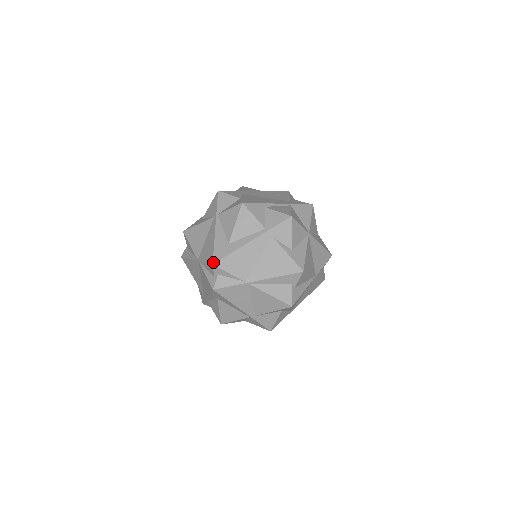
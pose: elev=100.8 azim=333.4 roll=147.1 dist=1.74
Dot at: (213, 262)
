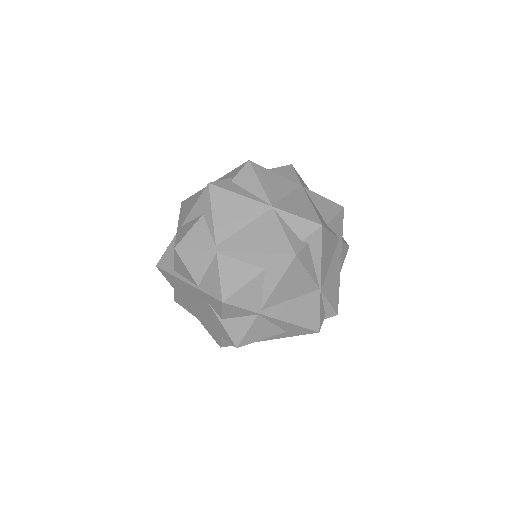
Dot at: occluded
